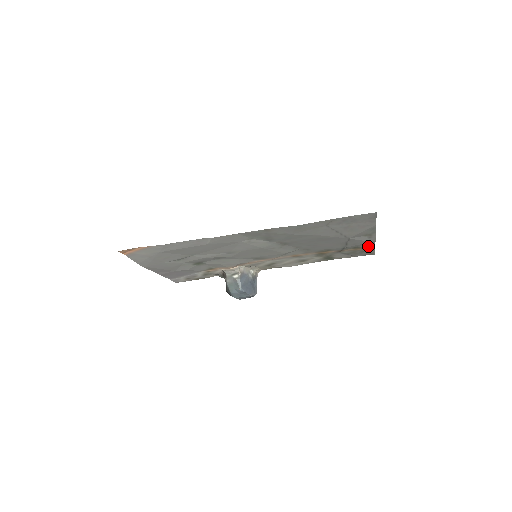
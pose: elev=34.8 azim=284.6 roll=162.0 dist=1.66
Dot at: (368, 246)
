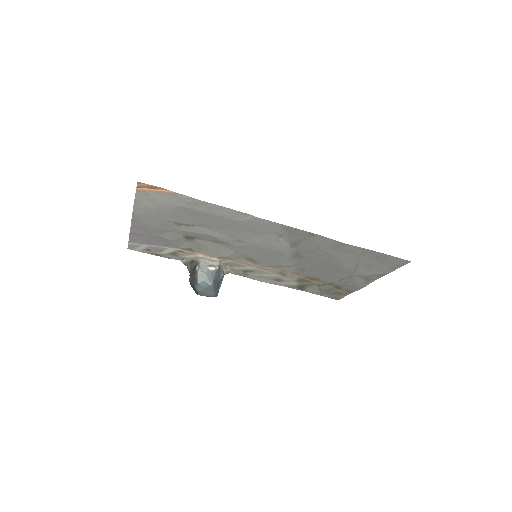
Dot at: (348, 290)
